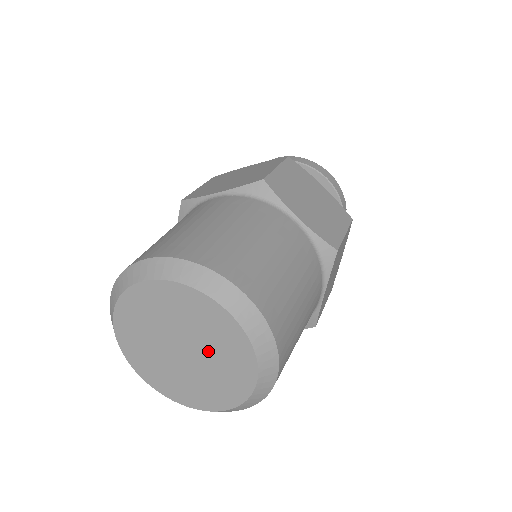
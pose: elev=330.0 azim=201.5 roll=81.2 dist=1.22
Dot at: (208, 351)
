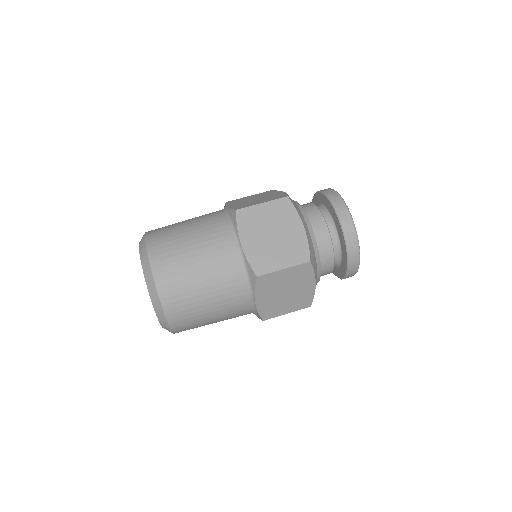
Dot at: occluded
